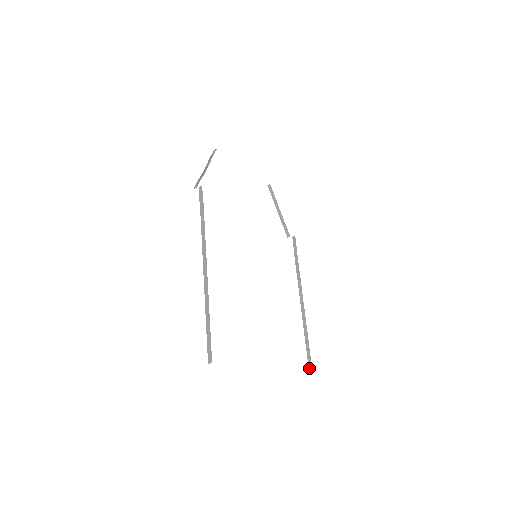
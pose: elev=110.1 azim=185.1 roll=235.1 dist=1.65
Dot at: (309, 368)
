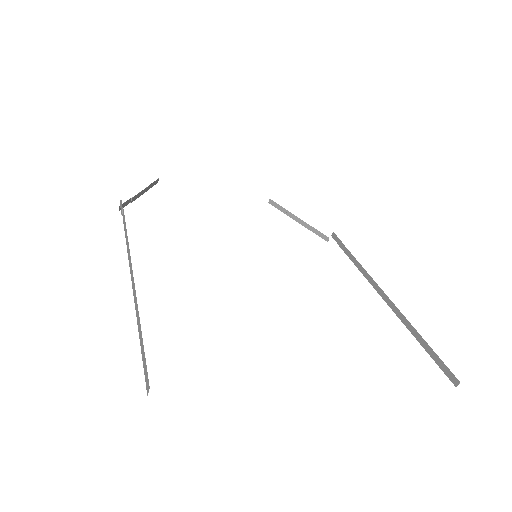
Dot at: (453, 383)
